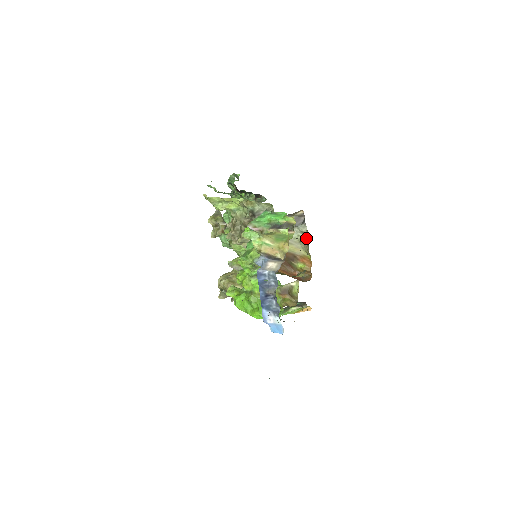
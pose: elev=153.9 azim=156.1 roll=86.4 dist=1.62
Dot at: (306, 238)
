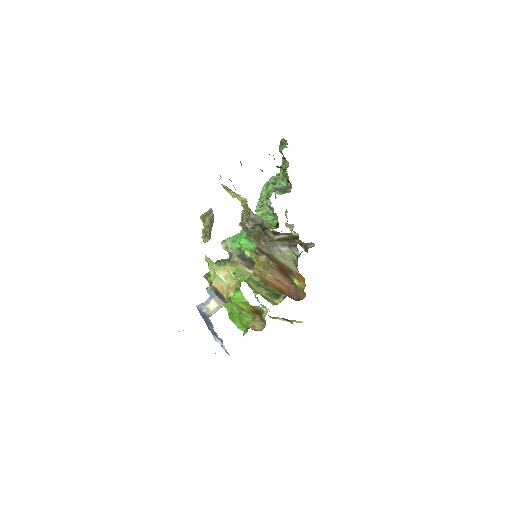
Dot at: (297, 262)
